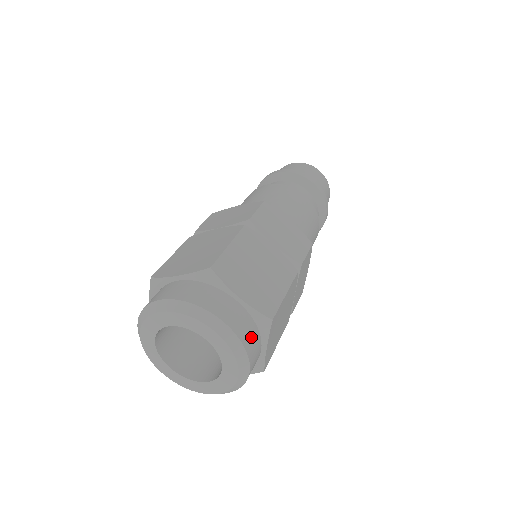
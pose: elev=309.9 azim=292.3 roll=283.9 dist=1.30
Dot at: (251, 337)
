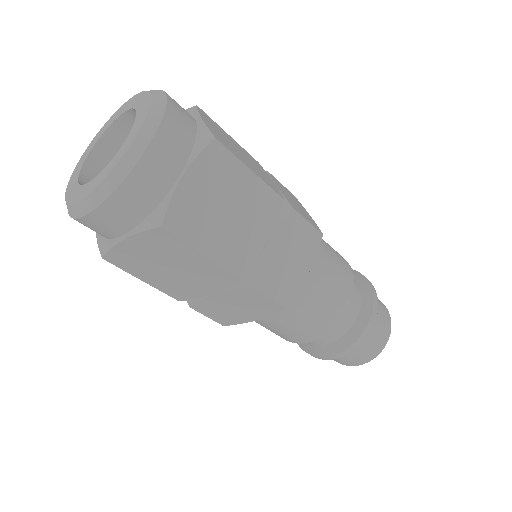
Dot at: (179, 131)
